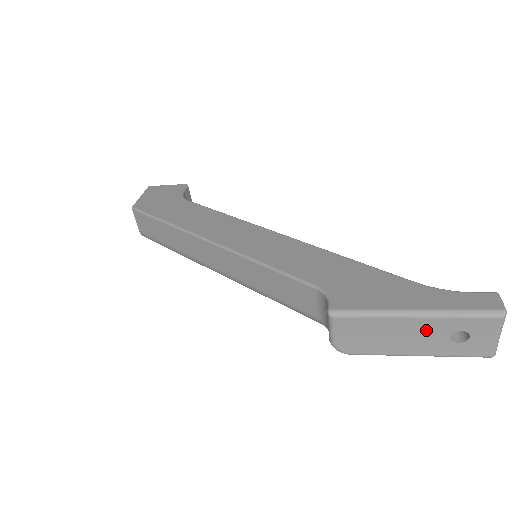
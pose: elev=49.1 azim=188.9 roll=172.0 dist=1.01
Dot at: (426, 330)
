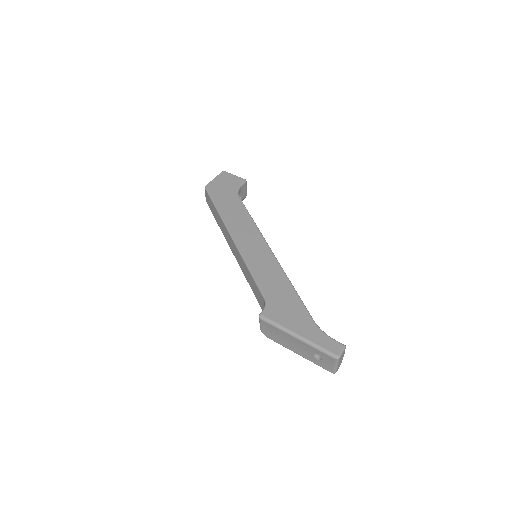
Dot at: (302, 346)
